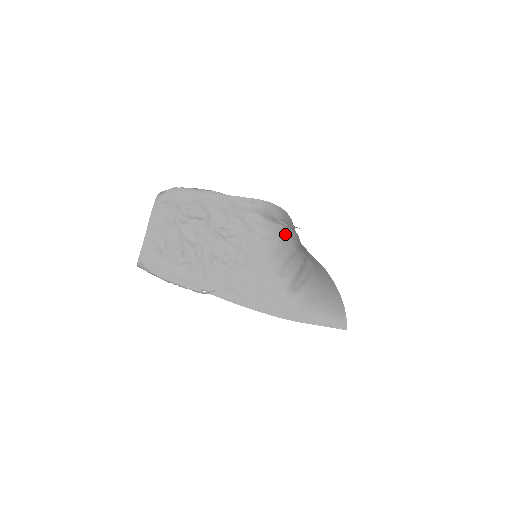
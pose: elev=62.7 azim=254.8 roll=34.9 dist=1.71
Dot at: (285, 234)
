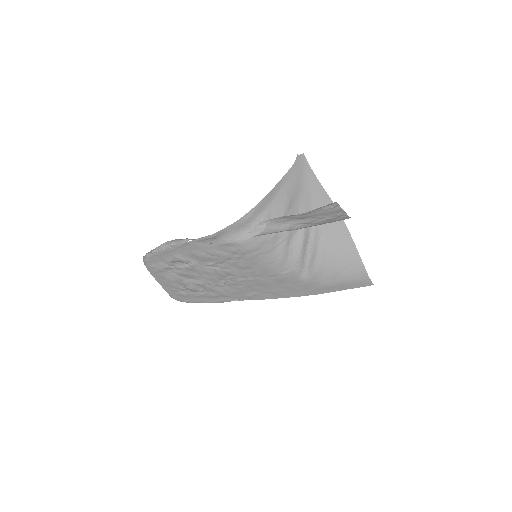
Dot at: (267, 238)
